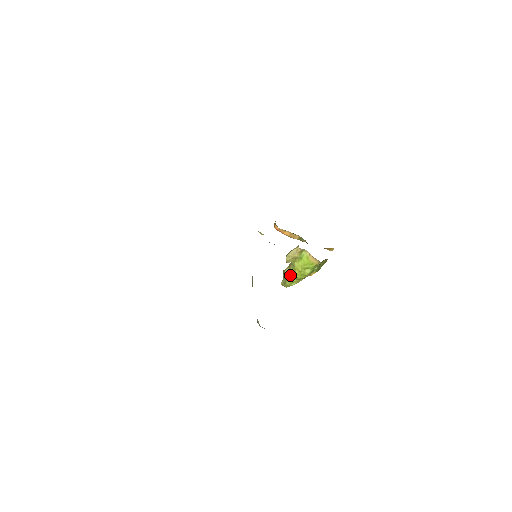
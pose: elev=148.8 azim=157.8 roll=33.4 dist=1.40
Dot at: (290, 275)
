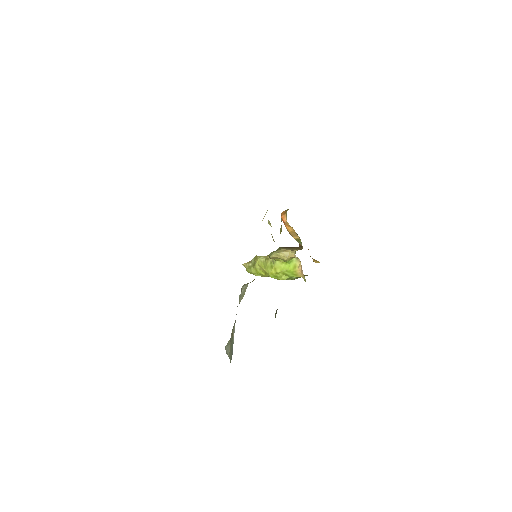
Dot at: (262, 267)
